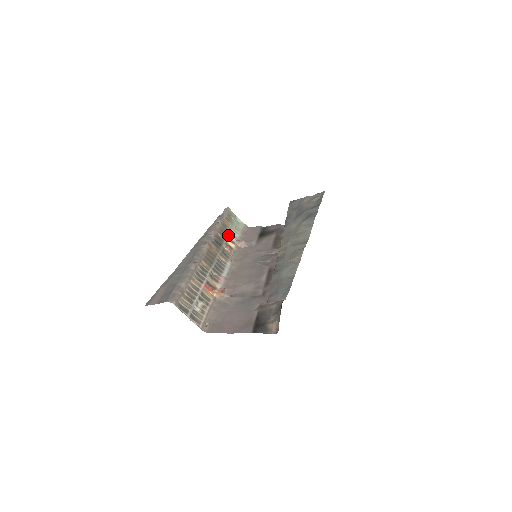
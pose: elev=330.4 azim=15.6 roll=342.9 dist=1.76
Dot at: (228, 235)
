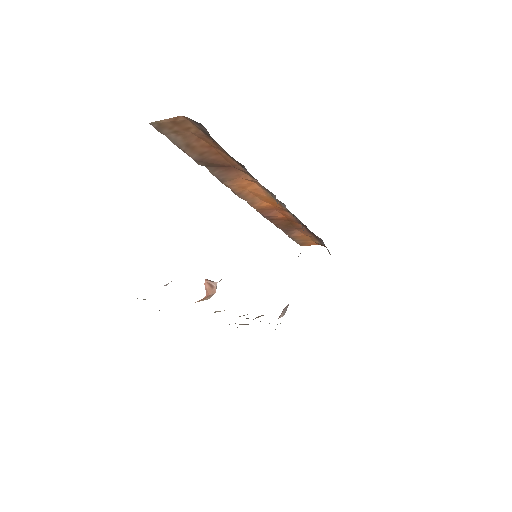
Dot at: occluded
